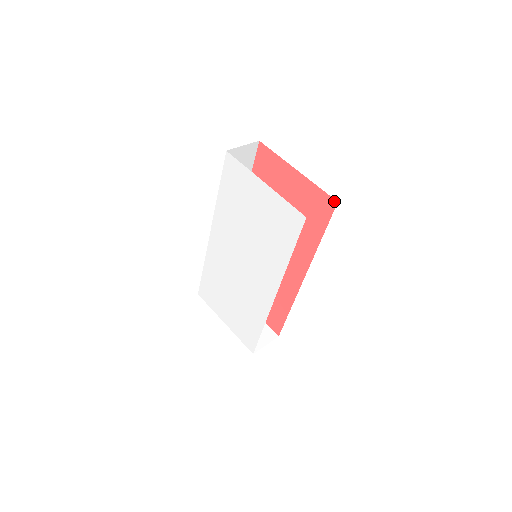
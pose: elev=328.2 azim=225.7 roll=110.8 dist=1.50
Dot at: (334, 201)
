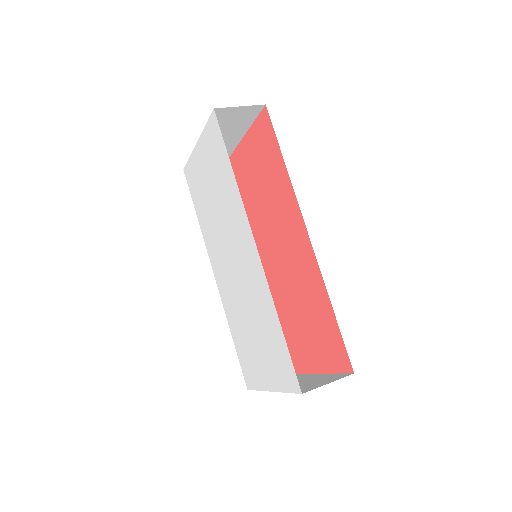
Dot at: (264, 109)
